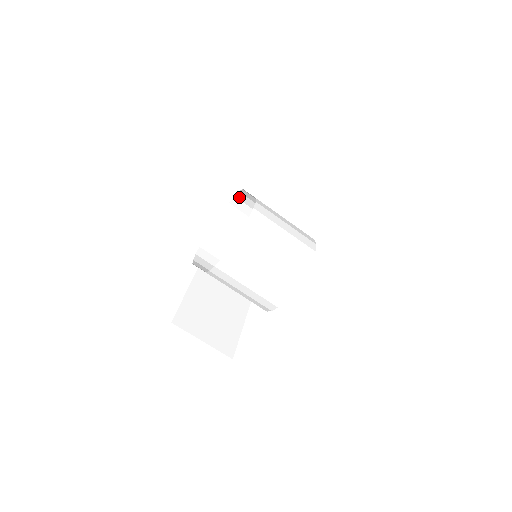
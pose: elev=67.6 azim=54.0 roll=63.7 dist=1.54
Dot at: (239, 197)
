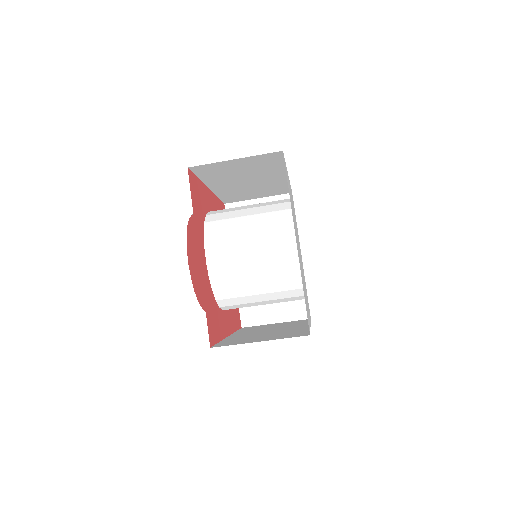
Dot at: occluded
